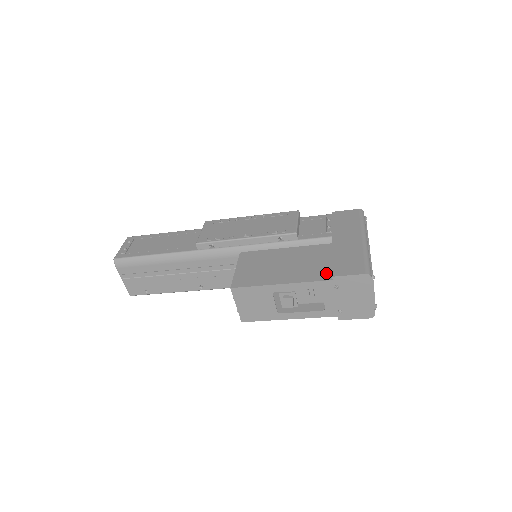
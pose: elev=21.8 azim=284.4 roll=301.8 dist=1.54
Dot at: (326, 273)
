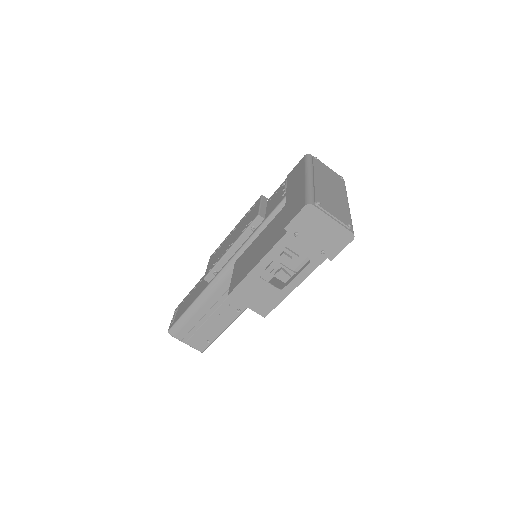
Dot at: (284, 229)
